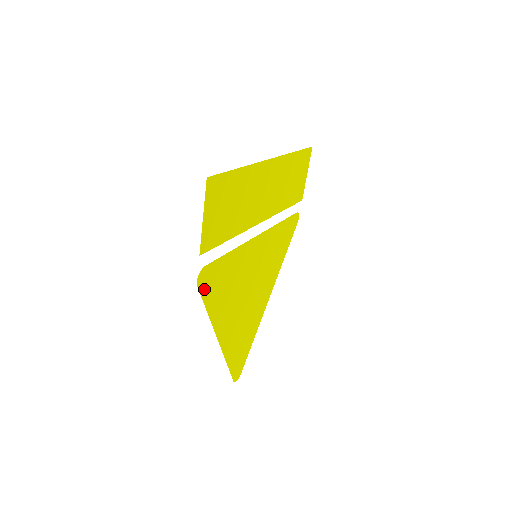
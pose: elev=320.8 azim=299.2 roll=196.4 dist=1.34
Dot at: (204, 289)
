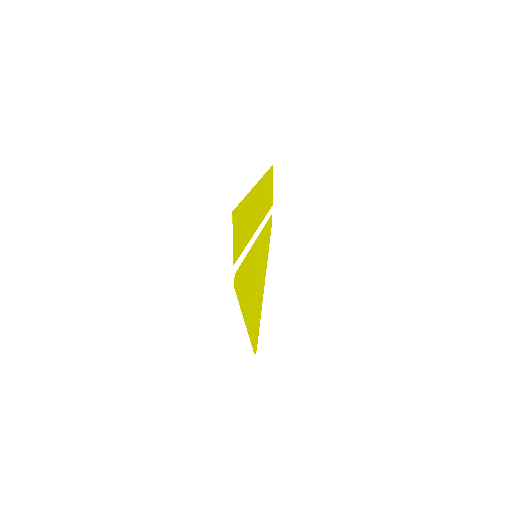
Dot at: (237, 288)
